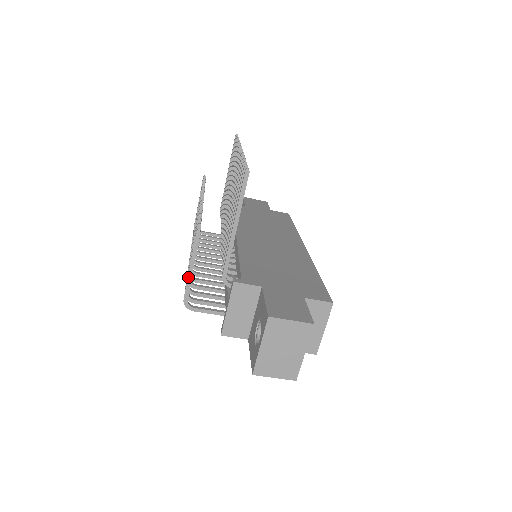
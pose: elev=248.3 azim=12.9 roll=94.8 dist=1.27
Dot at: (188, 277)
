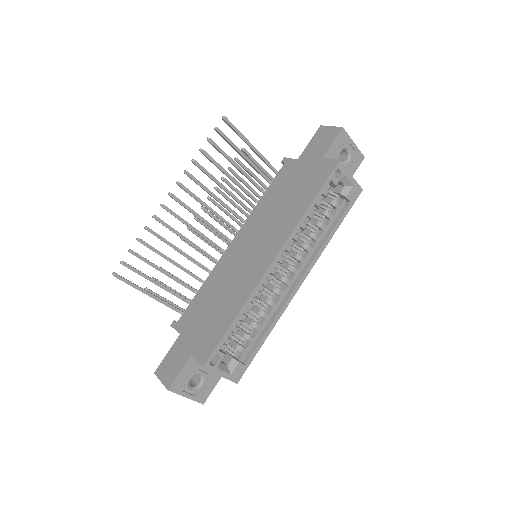
Dot at: occluded
